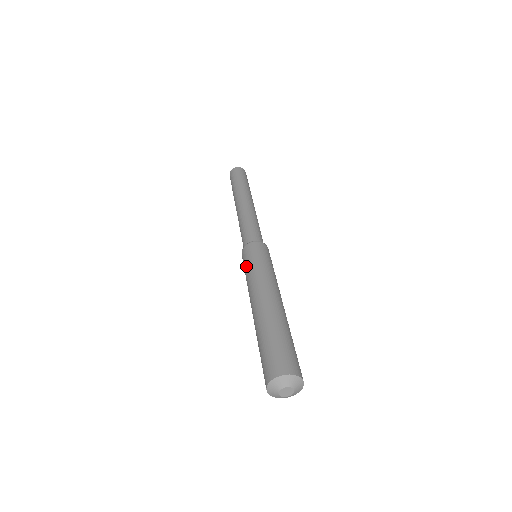
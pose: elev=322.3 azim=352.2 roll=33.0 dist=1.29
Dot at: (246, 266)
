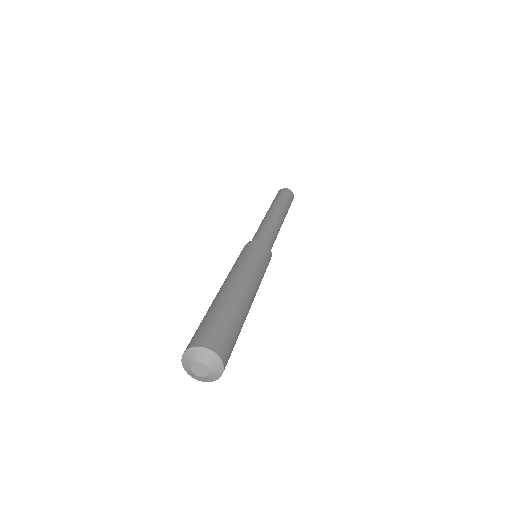
Dot at: (240, 255)
